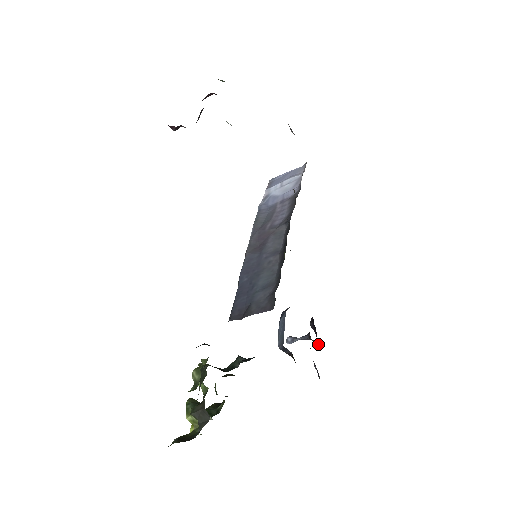
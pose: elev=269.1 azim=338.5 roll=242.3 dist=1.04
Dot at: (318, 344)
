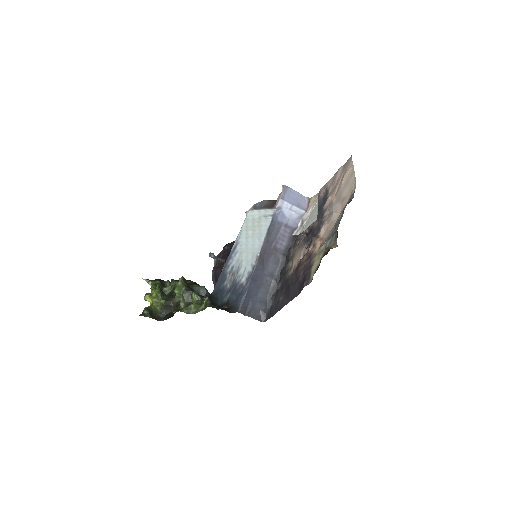
Dot at: (221, 261)
